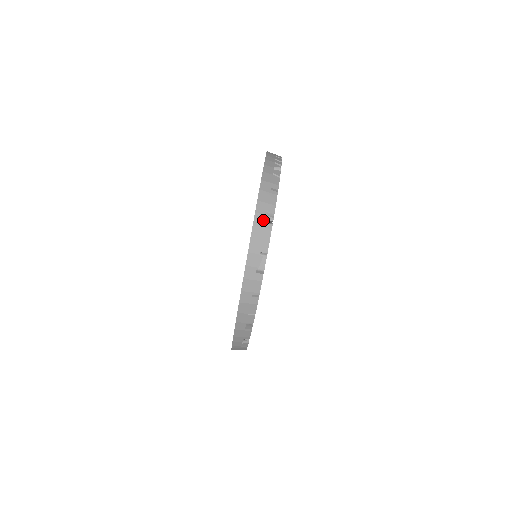
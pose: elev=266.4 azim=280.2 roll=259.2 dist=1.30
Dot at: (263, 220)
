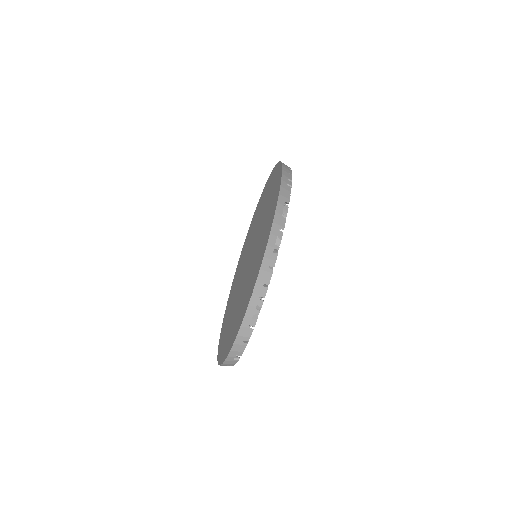
Dot at: (232, 359)
